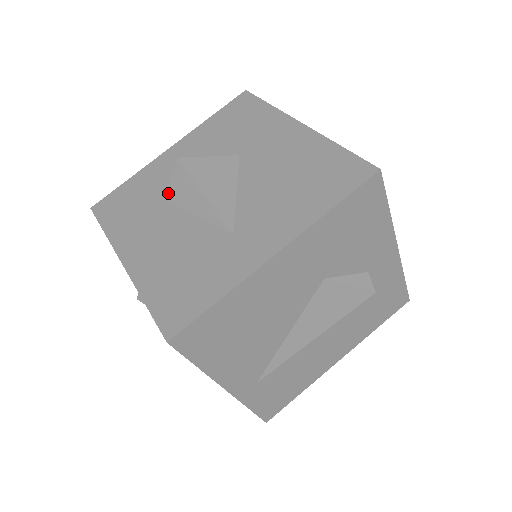
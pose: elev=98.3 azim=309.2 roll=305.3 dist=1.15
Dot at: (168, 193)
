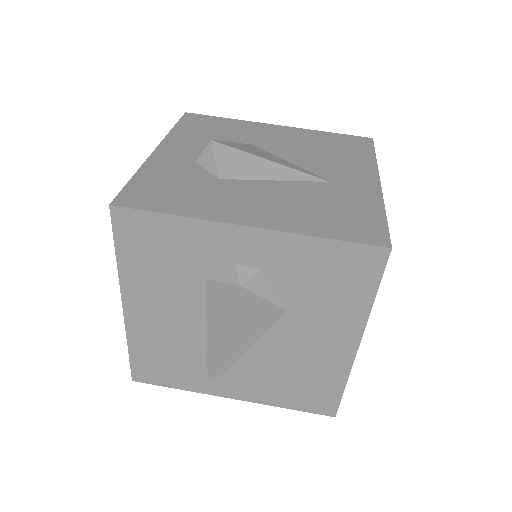
Dot at: (220, 171)
